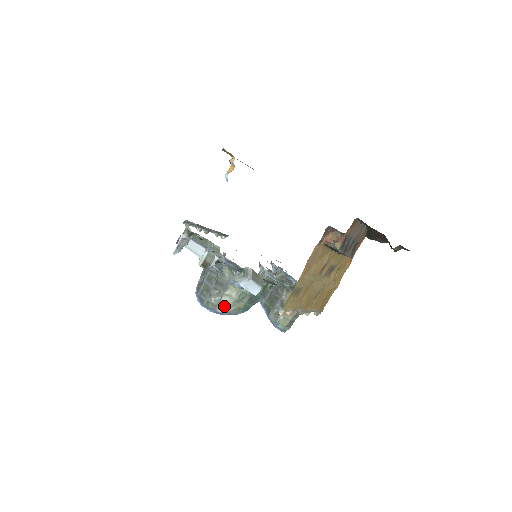
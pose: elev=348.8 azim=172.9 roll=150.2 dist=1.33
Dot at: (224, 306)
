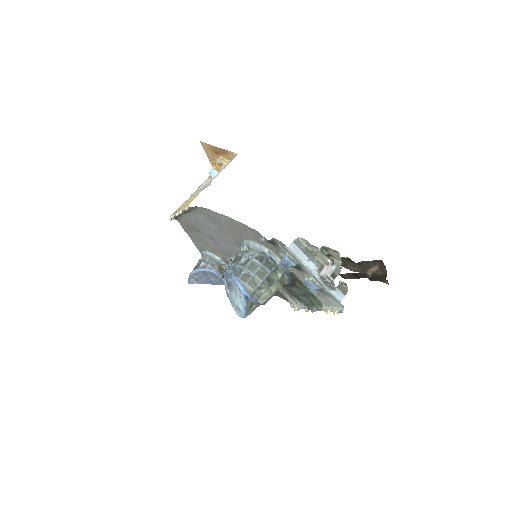
Dot at: (264, 298)
